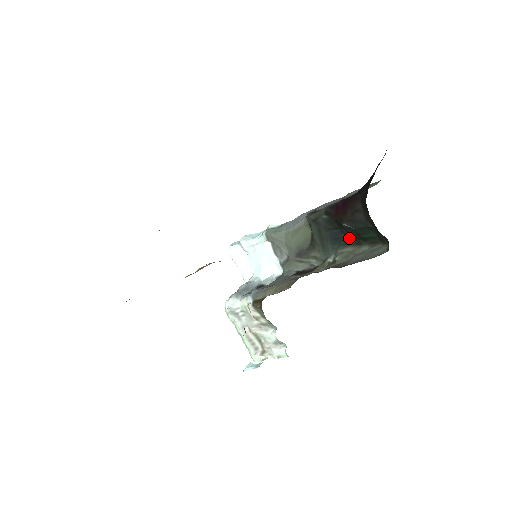
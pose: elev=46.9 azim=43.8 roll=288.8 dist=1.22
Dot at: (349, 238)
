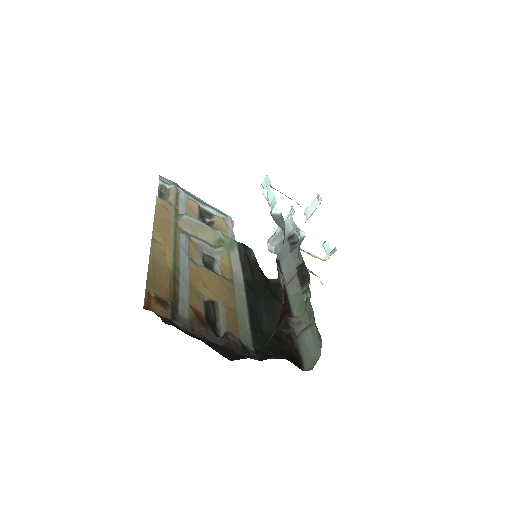
Dot at: occluded
